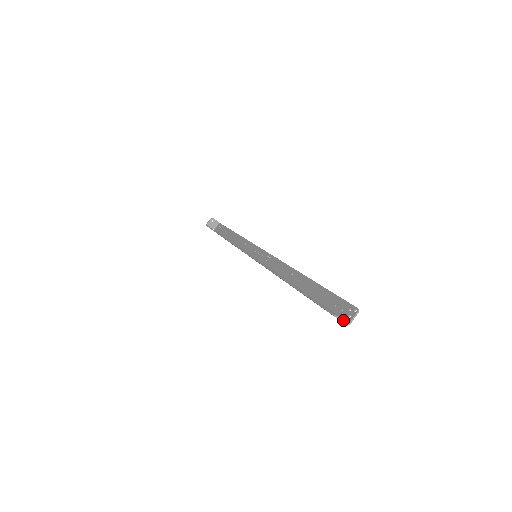
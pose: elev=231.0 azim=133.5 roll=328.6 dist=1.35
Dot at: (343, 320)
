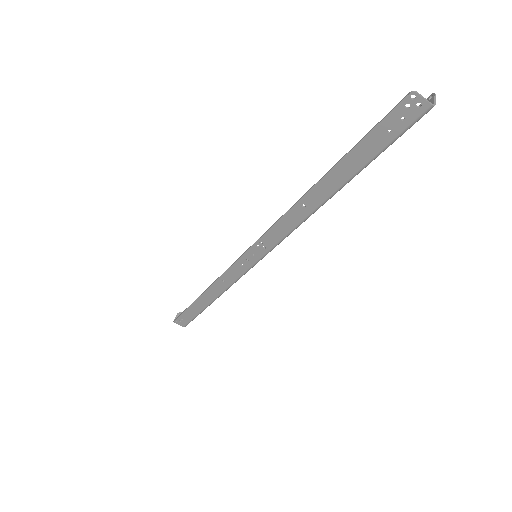
Dot at: (422, 113)
